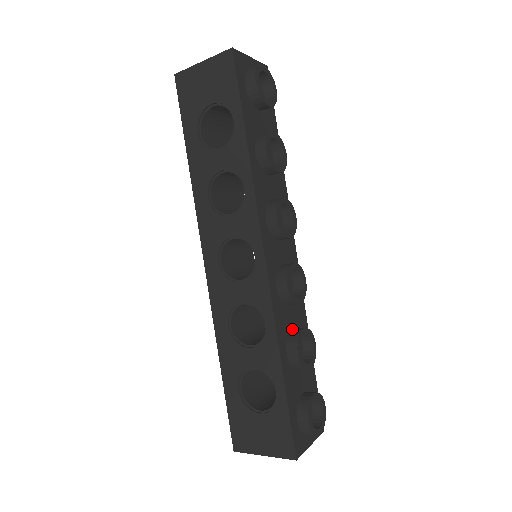
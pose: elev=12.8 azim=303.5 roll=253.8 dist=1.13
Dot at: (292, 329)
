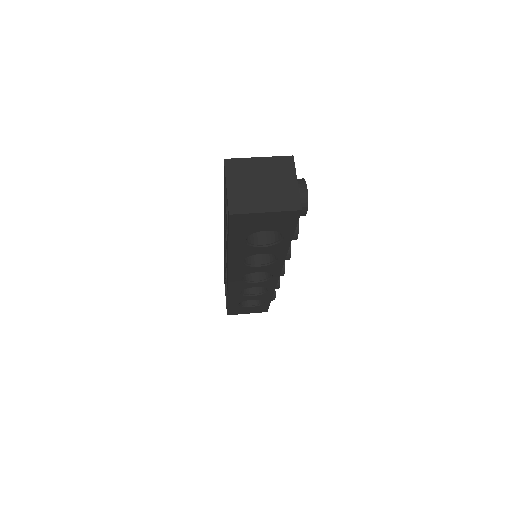
Dot at: occluded
